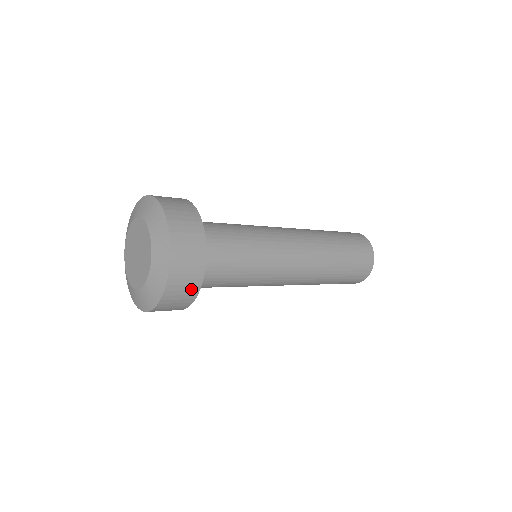
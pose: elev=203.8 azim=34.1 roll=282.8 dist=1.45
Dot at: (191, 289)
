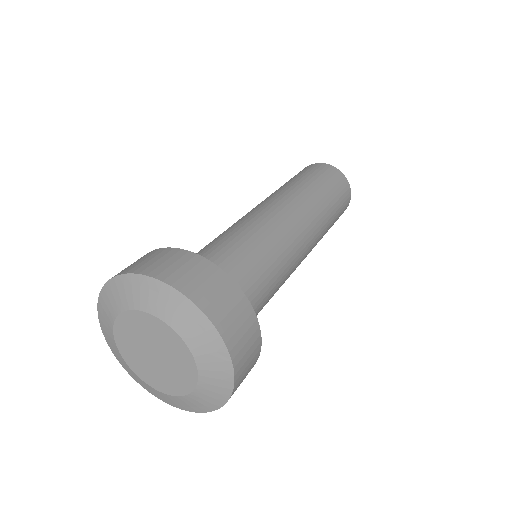
Dot at: occluded
